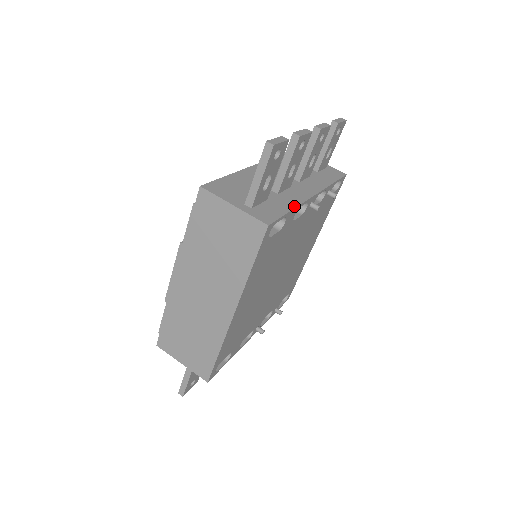
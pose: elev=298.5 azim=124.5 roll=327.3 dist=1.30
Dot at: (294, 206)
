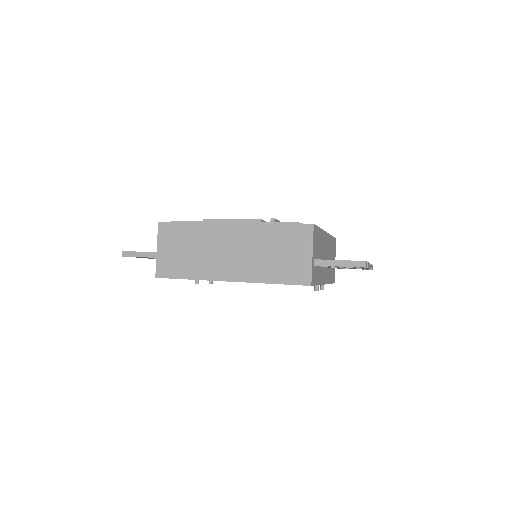
Dot at: occluded
